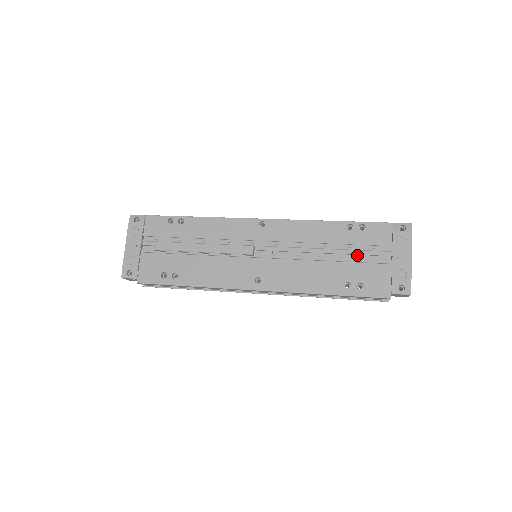
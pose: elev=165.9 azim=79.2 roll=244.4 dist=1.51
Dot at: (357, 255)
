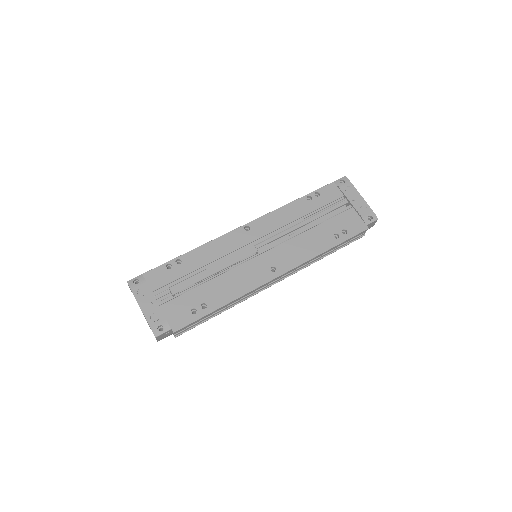
Dot at: (325, 216)
